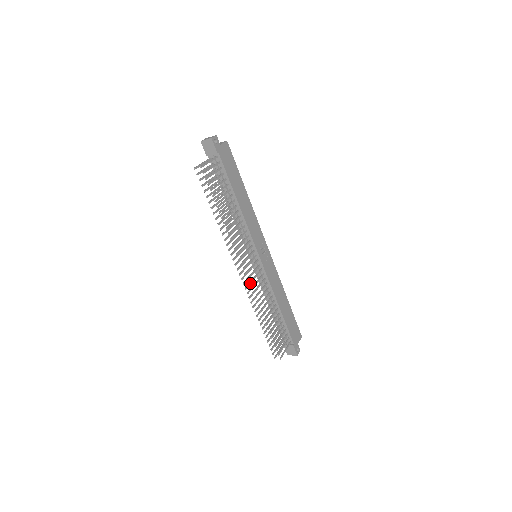
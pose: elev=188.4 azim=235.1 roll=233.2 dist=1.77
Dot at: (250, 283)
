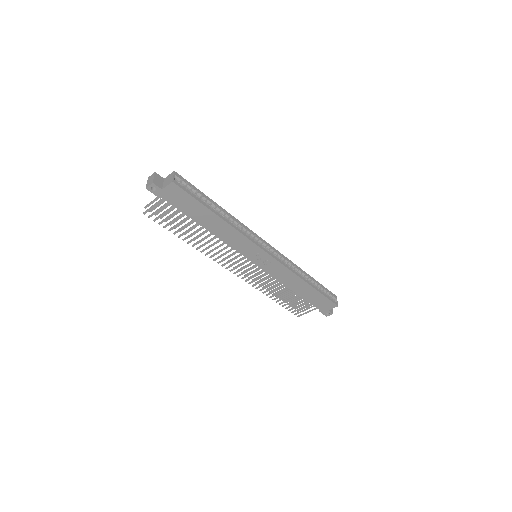
Dot at: (243, 278)
